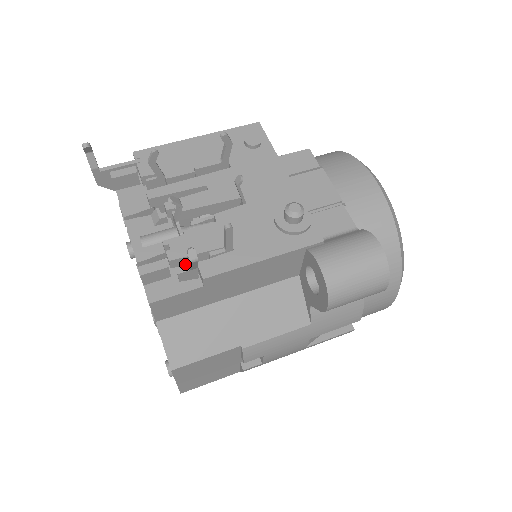
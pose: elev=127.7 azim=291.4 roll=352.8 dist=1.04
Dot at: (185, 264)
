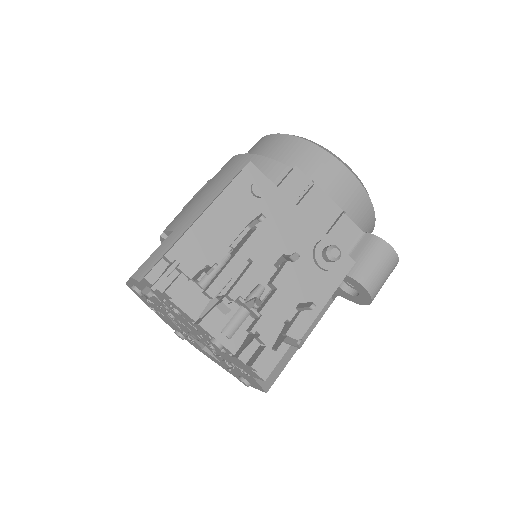
Dot at: occluded
